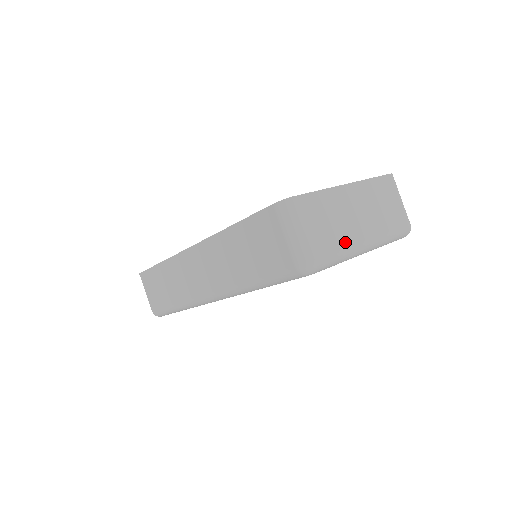
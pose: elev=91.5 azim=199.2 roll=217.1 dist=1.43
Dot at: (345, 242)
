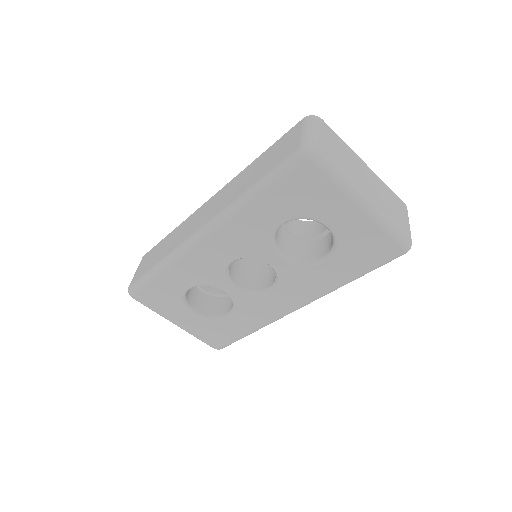
Dot at: (348, 173)
